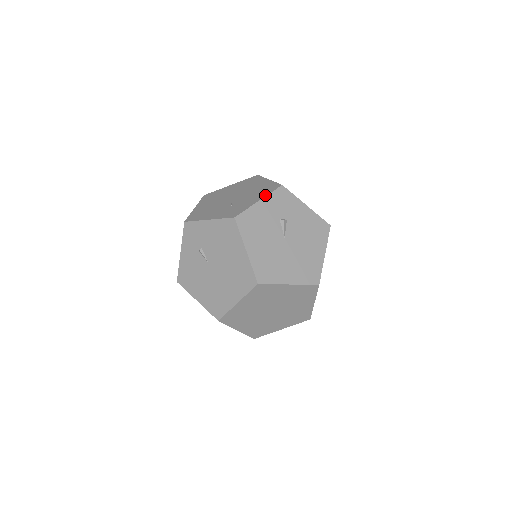
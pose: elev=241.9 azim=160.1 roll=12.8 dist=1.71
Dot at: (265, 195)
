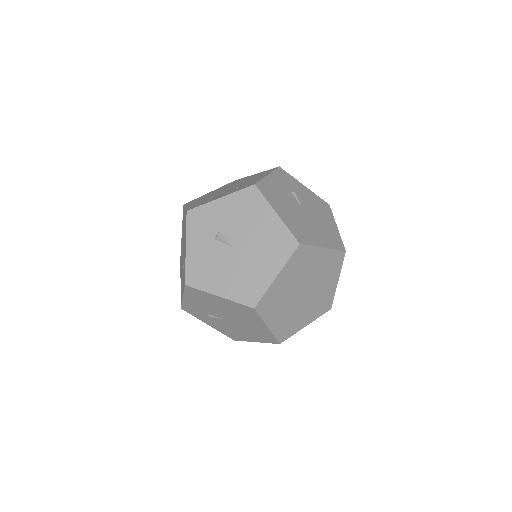
Dot at: (185, 237)
